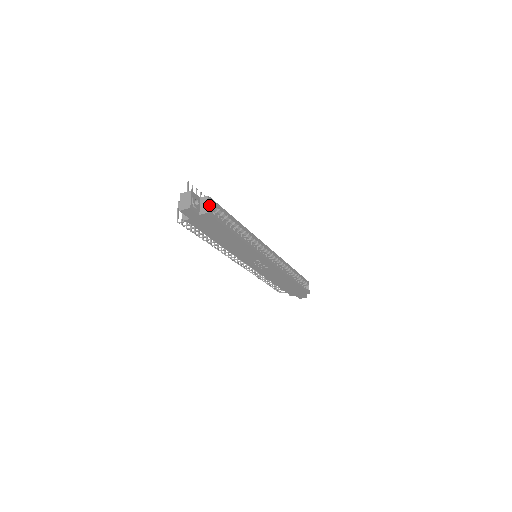
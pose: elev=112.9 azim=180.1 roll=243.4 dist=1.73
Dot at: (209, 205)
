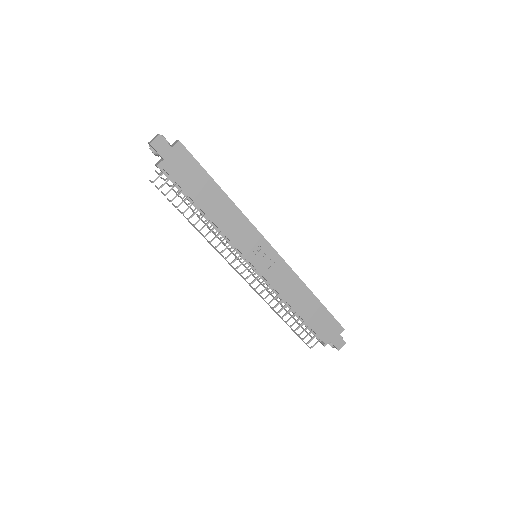
Dot at: occluded
